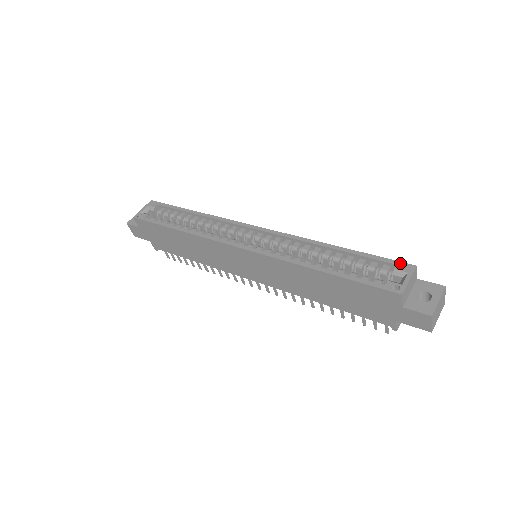
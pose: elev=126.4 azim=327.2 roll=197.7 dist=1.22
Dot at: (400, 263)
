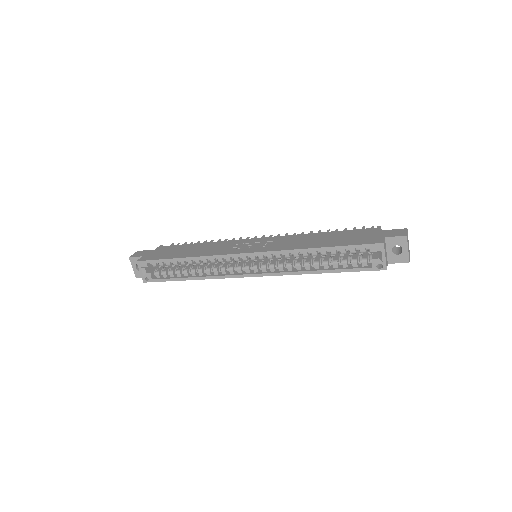
Dot at: (371, 246)
